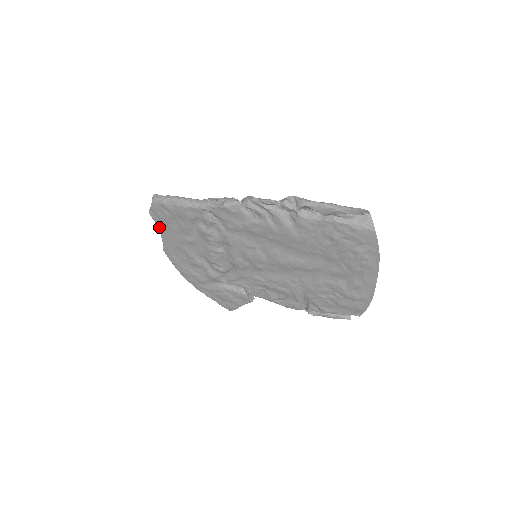
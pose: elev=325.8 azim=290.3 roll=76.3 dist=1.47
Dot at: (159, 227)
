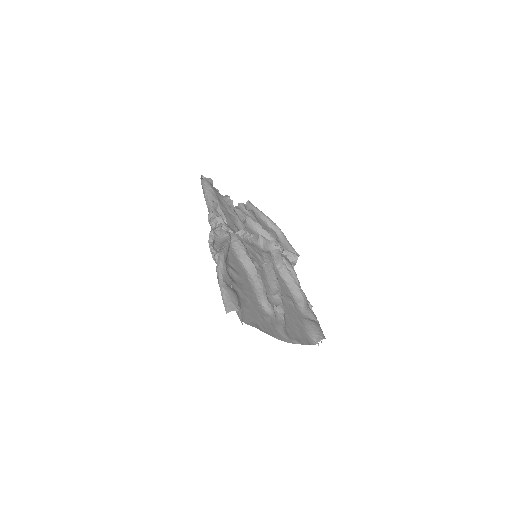
Dot at: occluded
